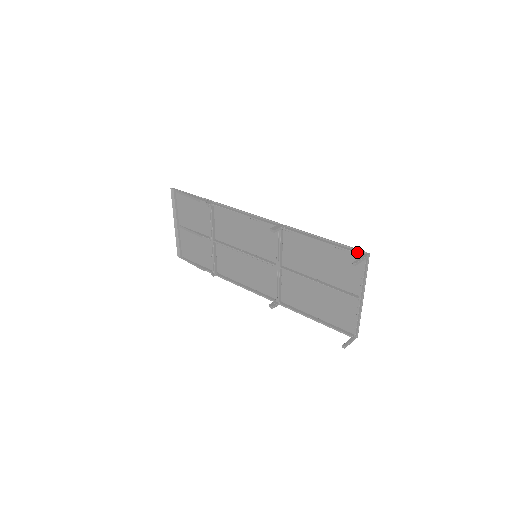
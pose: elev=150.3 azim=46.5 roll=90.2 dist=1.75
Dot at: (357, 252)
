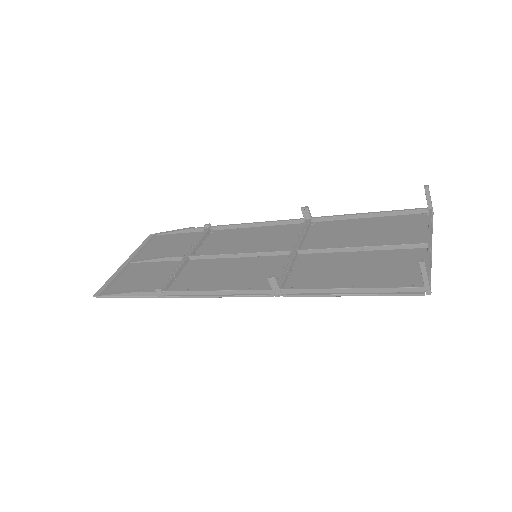
Dot at: (418, 209)
